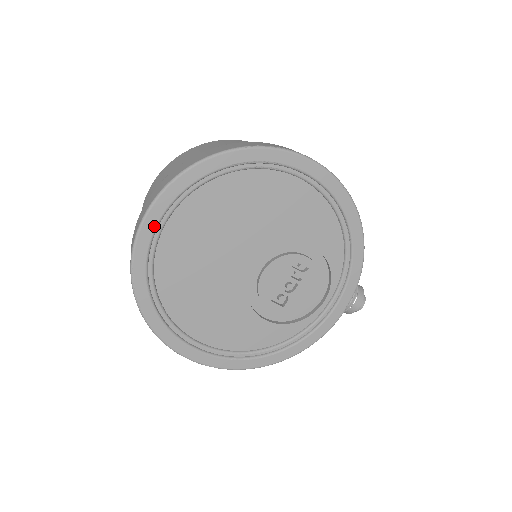
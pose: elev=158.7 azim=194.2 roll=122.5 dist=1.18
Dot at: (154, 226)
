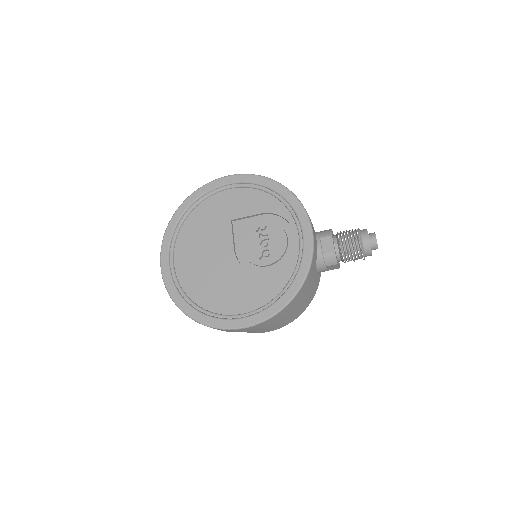
Dot at: (167, 266)
